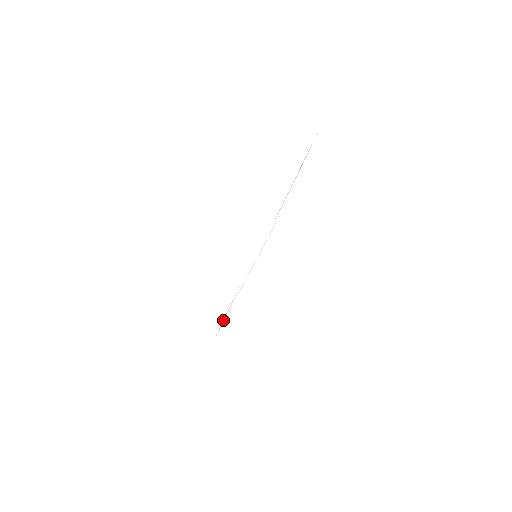
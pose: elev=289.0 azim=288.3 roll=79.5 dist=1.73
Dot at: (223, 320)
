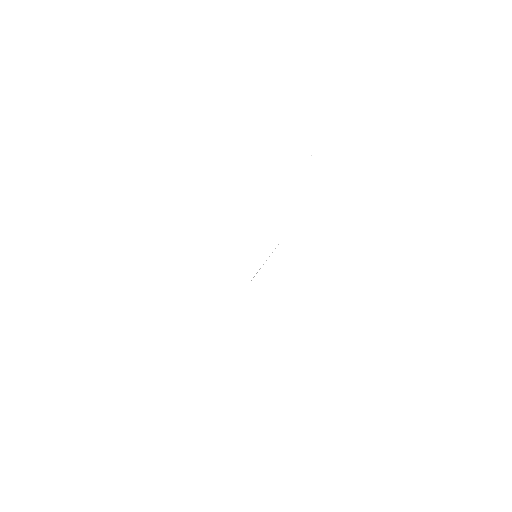
Dot at: occluded
